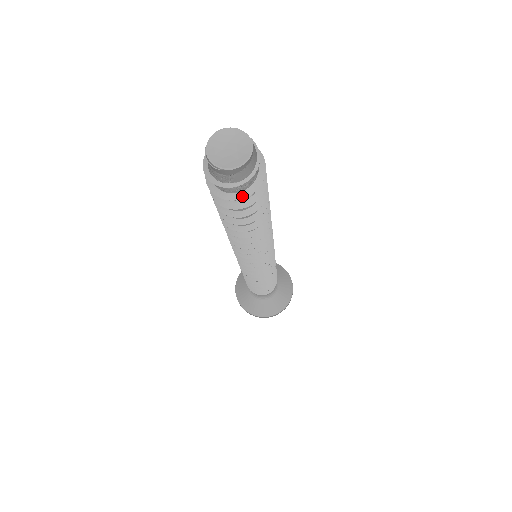
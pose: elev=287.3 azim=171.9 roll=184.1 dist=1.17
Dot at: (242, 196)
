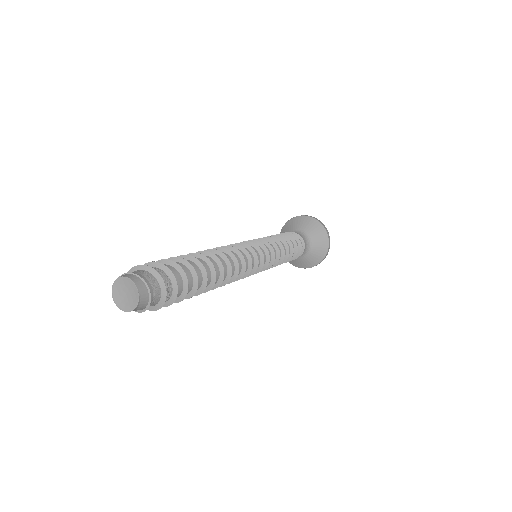
Dot at: occluded
